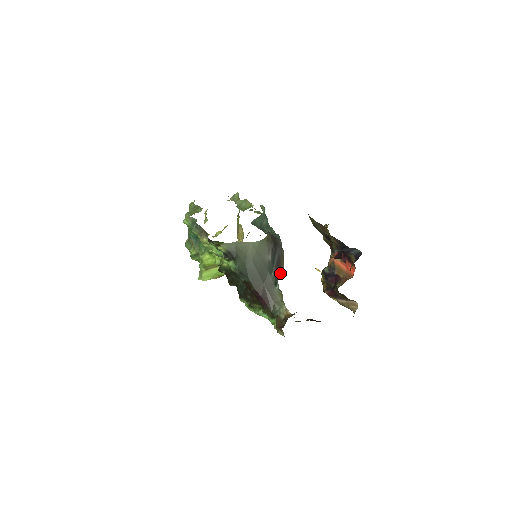
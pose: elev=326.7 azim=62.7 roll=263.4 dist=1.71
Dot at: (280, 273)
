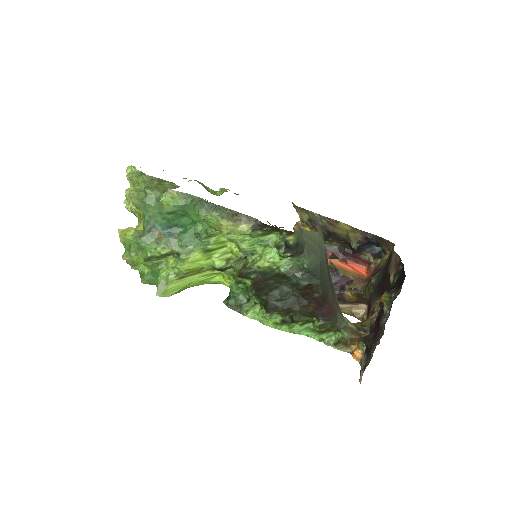
Dot at: occluded
